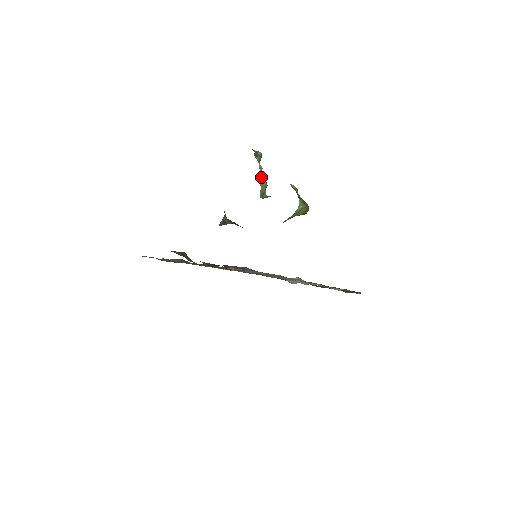
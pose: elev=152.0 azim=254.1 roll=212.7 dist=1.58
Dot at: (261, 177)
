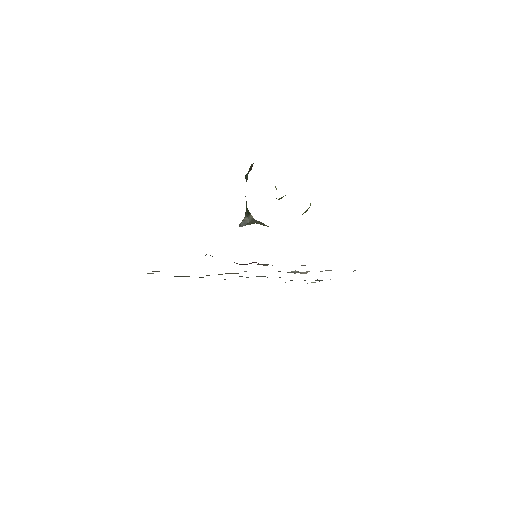
Dot at: occluded
